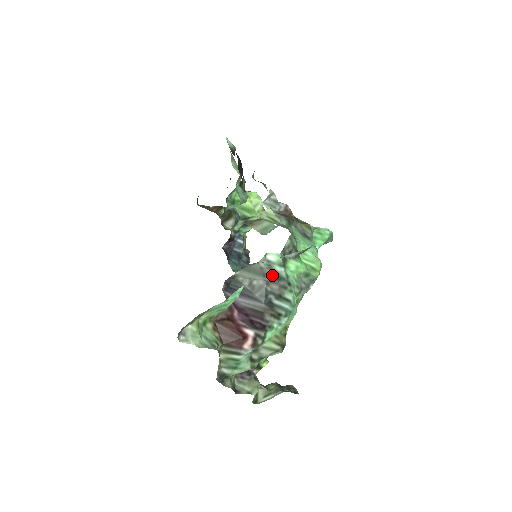
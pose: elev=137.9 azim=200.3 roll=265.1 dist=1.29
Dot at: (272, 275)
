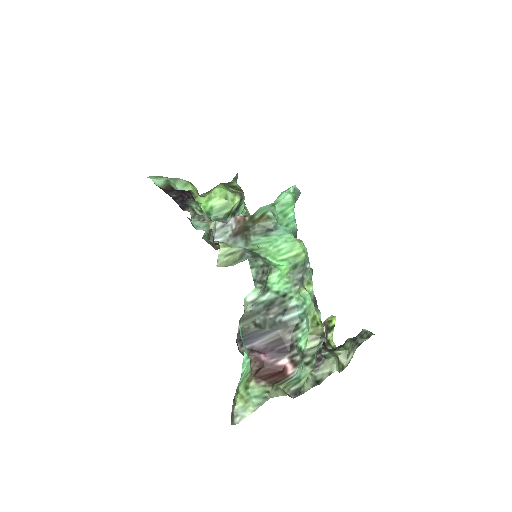
Dot at: (264, 306)
